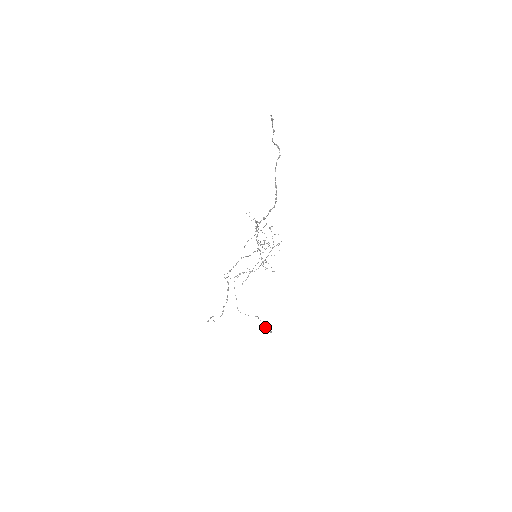
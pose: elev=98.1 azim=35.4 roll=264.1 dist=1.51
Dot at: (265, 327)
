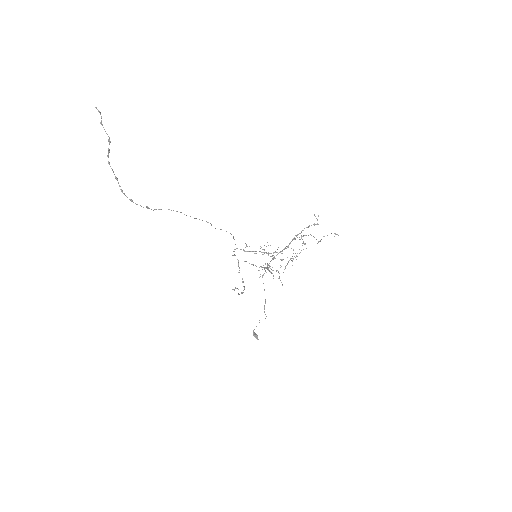
Dot at: (253, 330)
